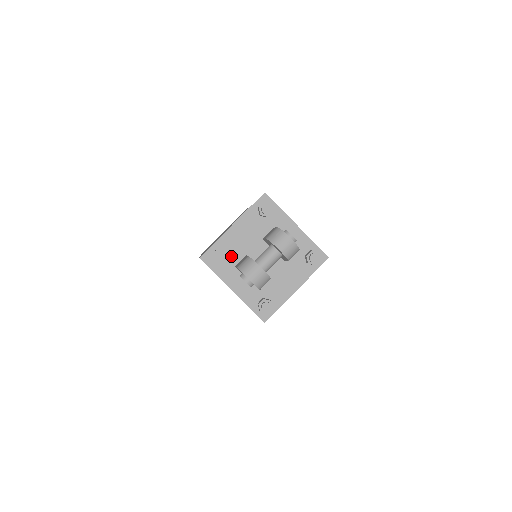
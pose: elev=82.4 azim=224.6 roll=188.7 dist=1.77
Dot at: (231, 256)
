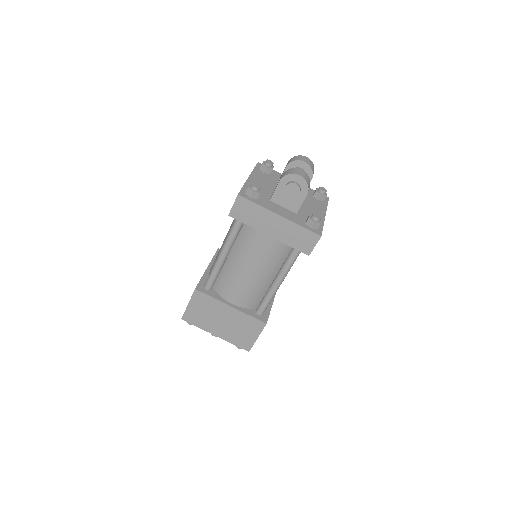
Dot at: (262, 194)
